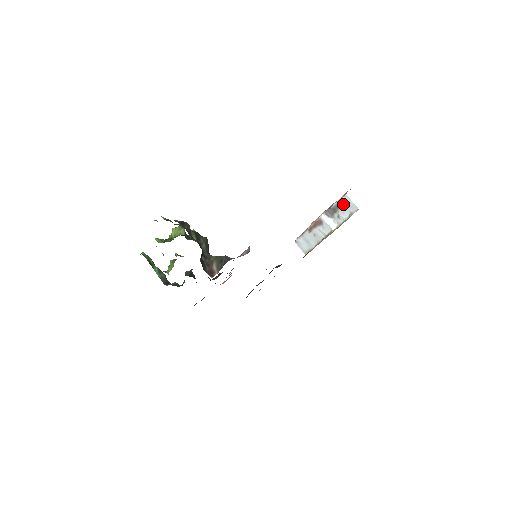
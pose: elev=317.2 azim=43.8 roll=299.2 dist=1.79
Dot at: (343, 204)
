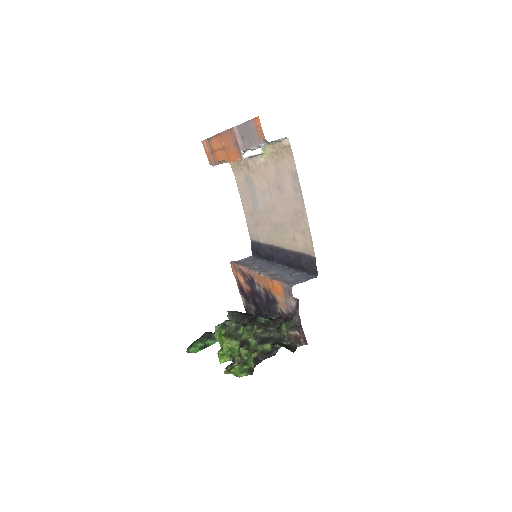
Dot at: (265, 144)
